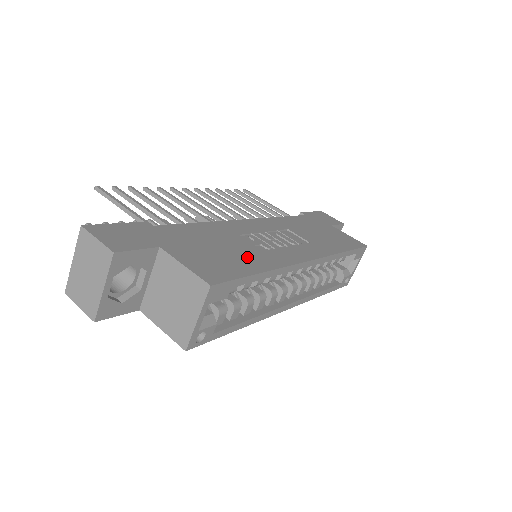
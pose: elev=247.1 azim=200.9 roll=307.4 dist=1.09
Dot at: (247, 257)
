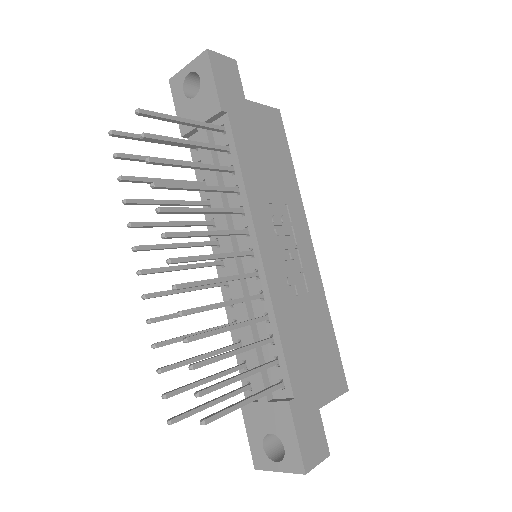
Dot at: (319, 324)
